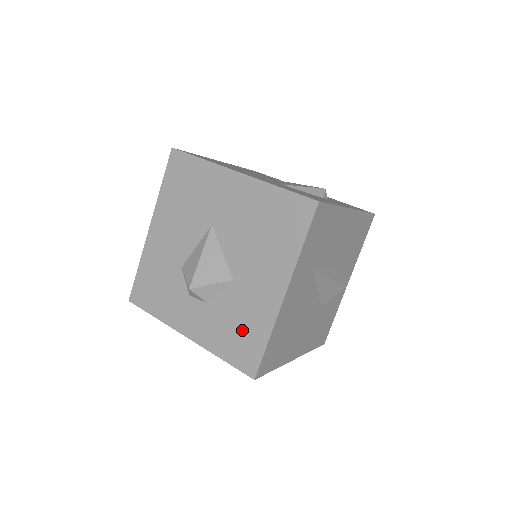
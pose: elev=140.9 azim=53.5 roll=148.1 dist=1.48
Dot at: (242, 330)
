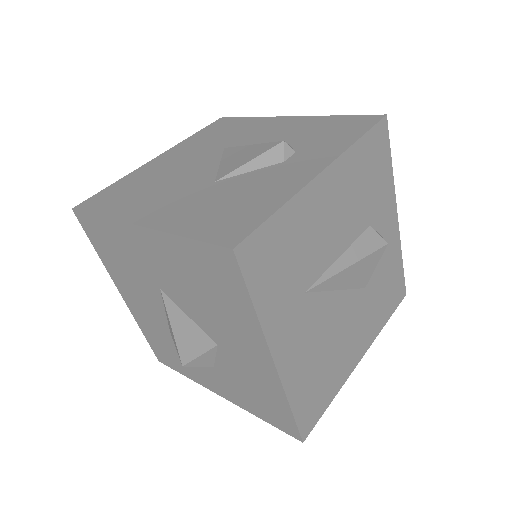
Dot at: (260, 395)
